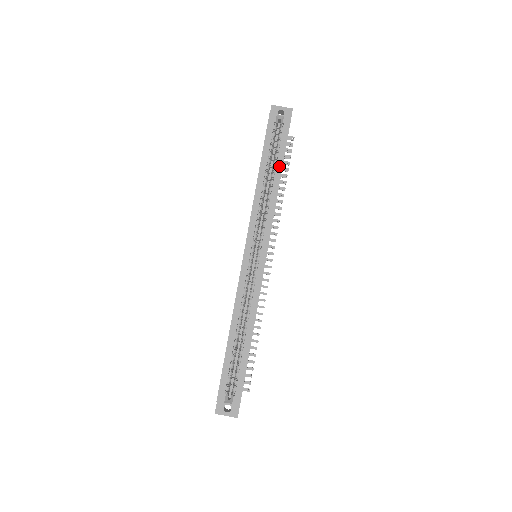
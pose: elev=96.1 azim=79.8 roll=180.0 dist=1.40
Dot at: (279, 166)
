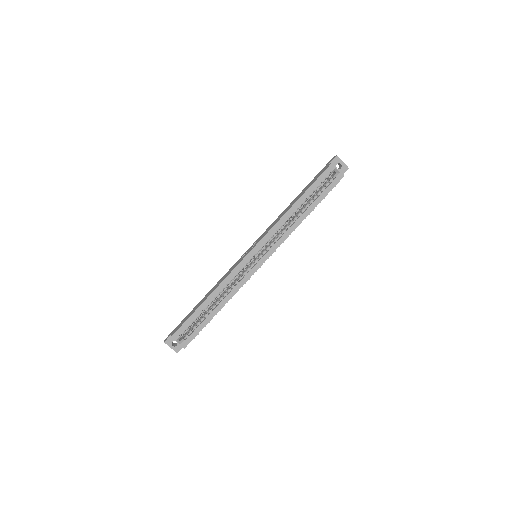
Dot at: (313, 206)
